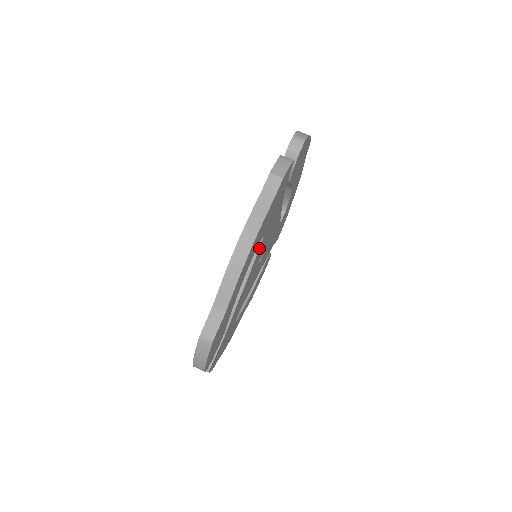
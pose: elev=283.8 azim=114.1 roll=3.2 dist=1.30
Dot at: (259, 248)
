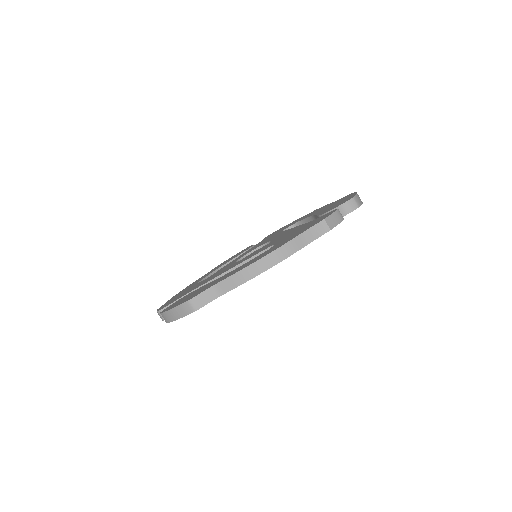
Dot at: occluded
